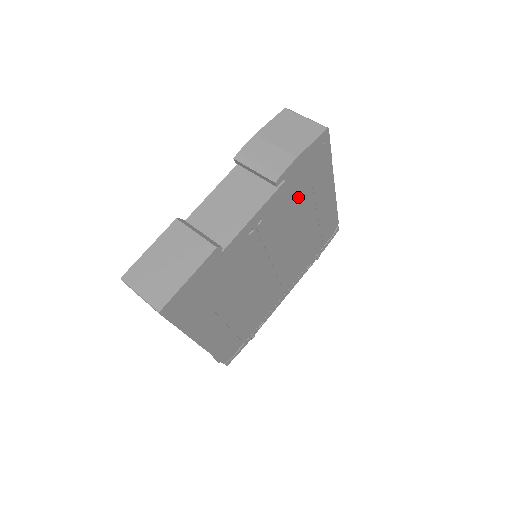
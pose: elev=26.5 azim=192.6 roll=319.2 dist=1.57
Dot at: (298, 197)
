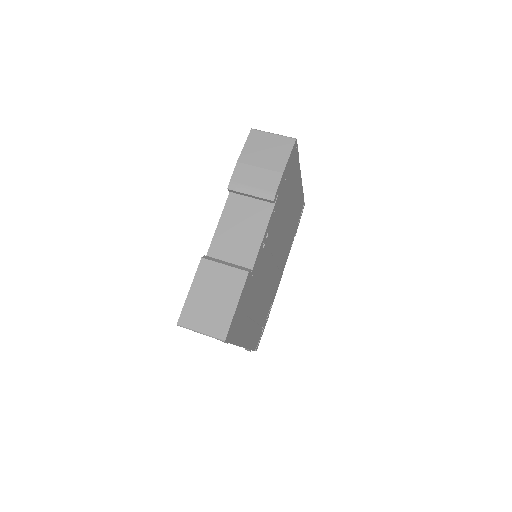
Dot at: (284, 201)
